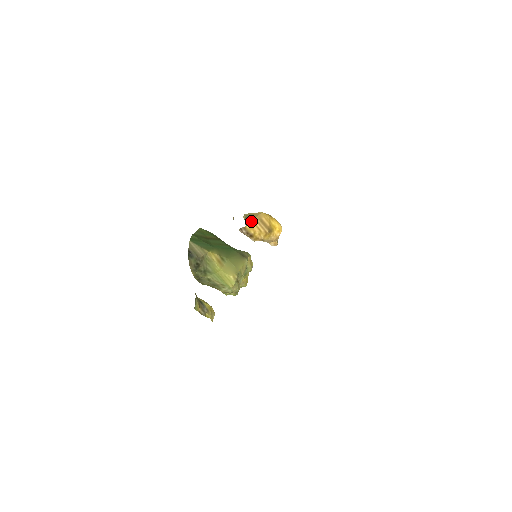
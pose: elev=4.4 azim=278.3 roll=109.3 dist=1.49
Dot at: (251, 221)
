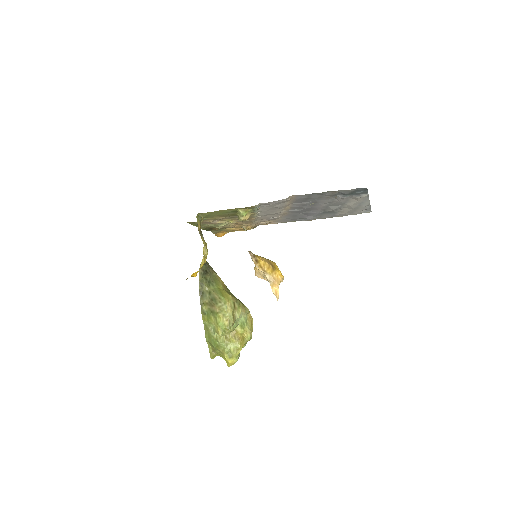
Dot at: (259, 256)
